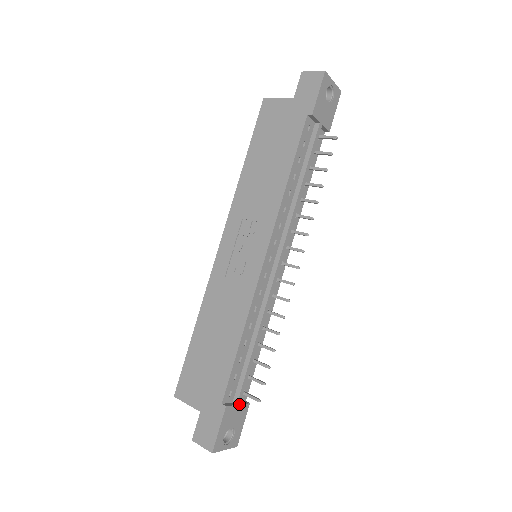
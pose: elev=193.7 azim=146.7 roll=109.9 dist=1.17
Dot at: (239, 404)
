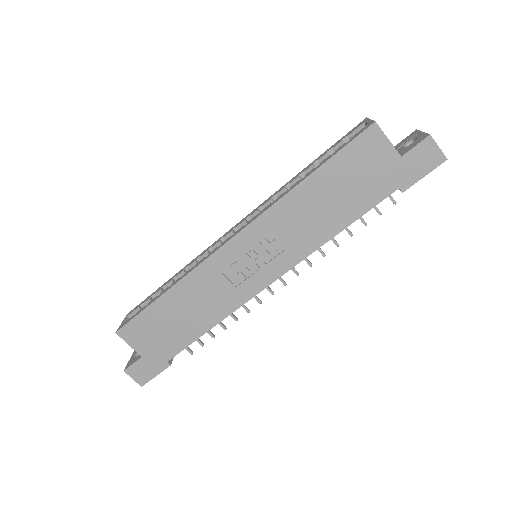
Dot at: occluded
